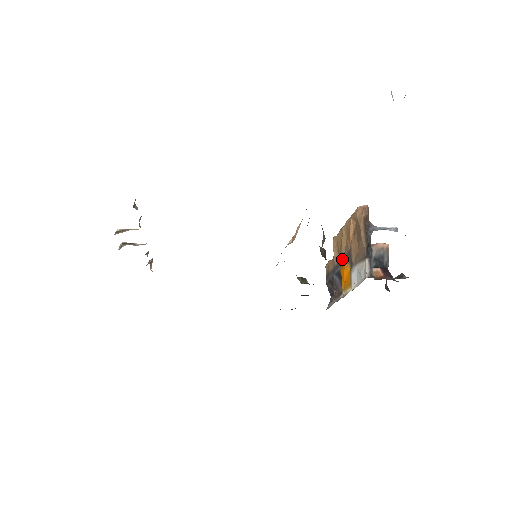
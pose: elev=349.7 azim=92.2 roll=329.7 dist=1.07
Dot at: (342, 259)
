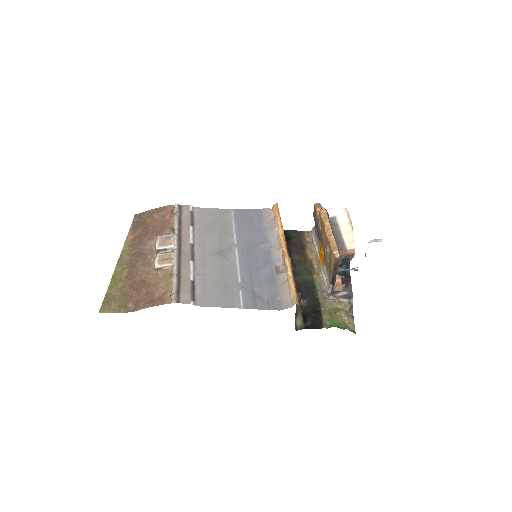
Dot at: (322, 241)
